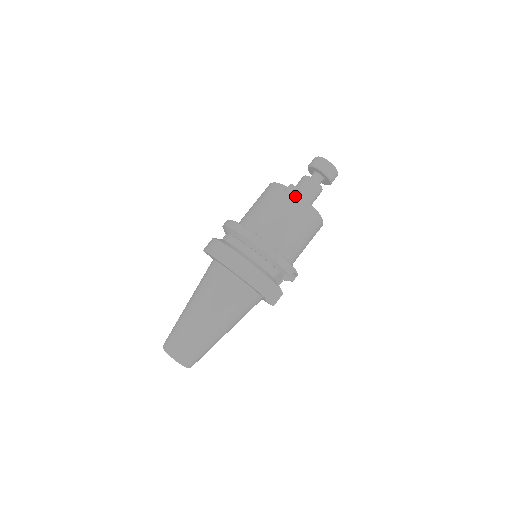
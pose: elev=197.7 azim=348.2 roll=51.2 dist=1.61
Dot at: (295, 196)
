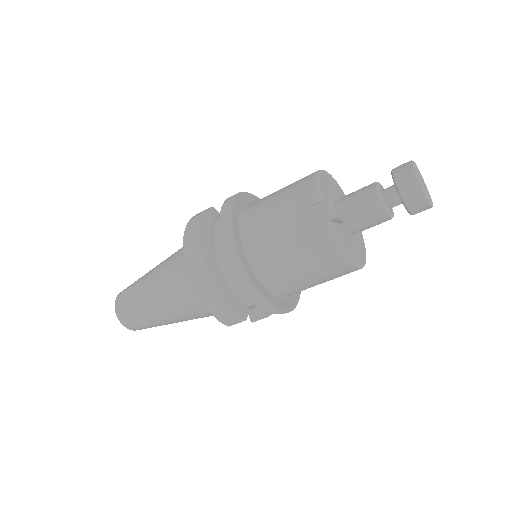
Dot at: (323, 223)
